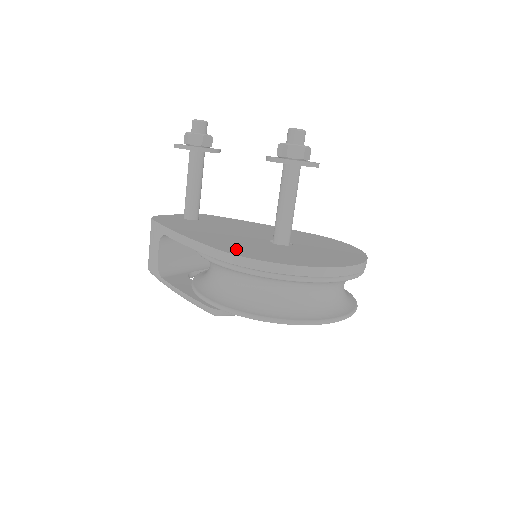
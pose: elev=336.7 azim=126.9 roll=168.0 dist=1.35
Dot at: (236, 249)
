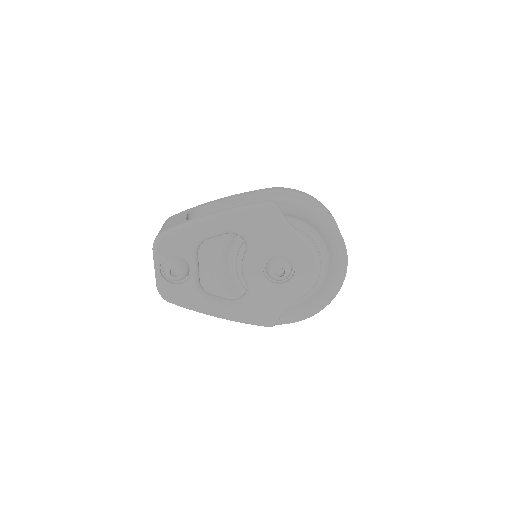
Dot at: occluded
